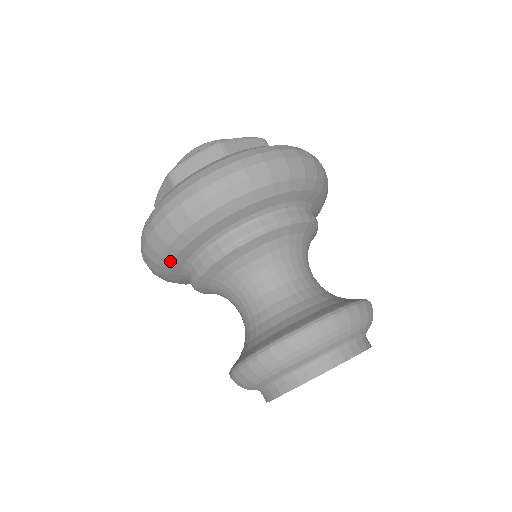
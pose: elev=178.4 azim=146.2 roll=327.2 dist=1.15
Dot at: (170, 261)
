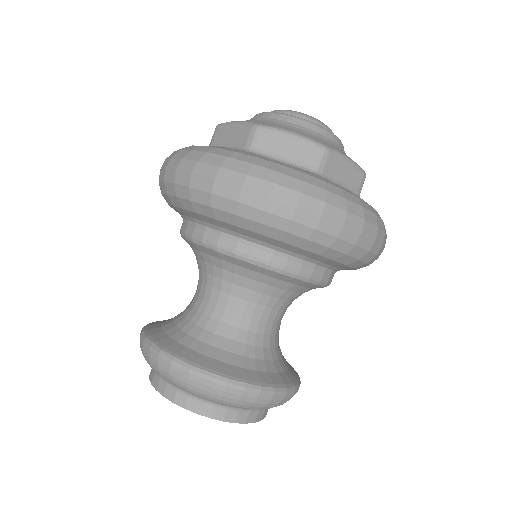
Dot at: (254, 229)
